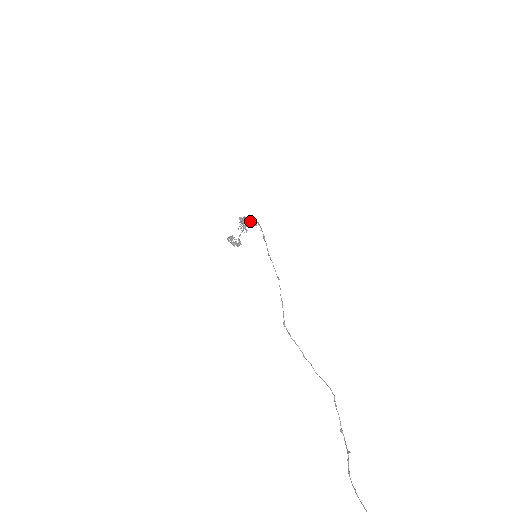
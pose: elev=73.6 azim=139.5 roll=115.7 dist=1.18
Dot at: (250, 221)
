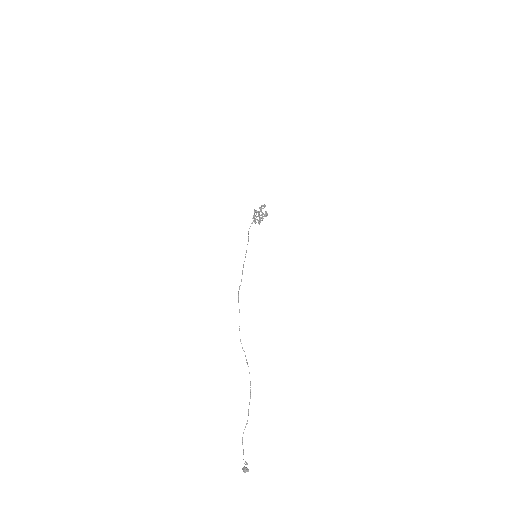
Dot at: (255, 222)
